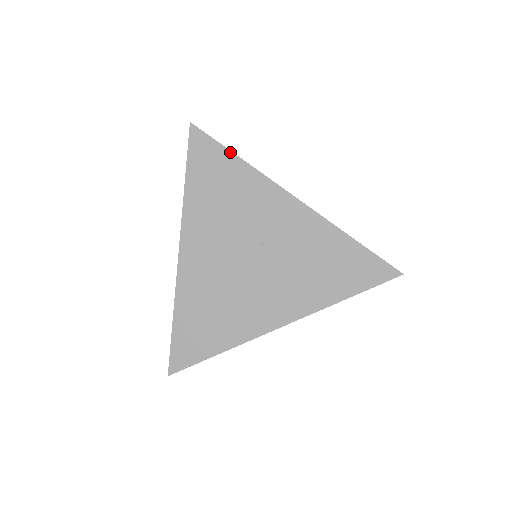
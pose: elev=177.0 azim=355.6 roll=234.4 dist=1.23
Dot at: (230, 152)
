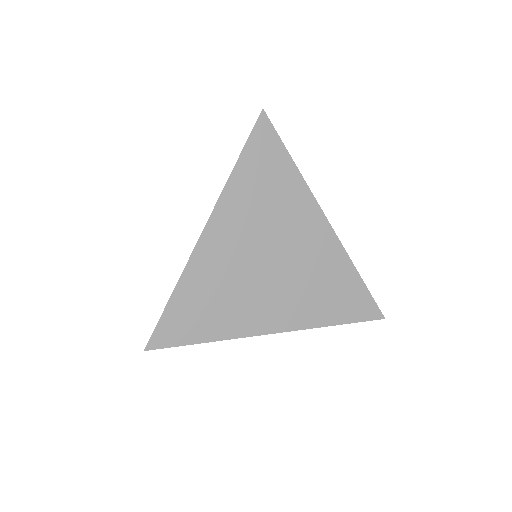
Dot at: (288, 154)
